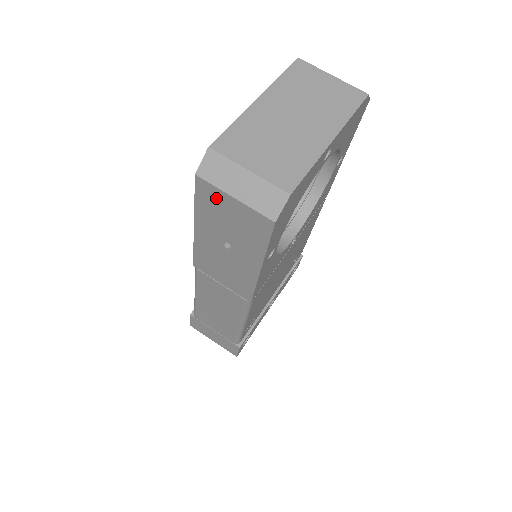
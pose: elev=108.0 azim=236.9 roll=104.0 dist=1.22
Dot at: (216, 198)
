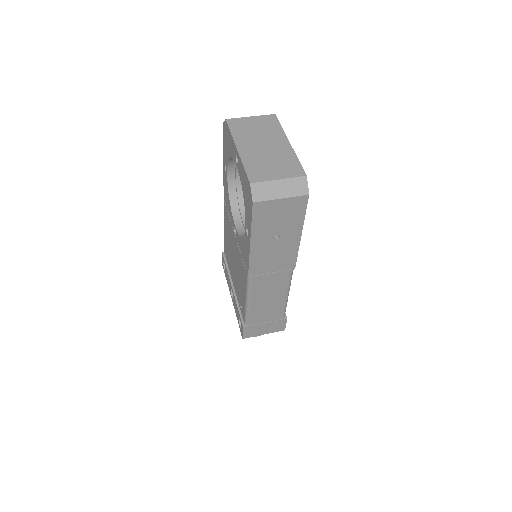
Dot at: (268, 208)
